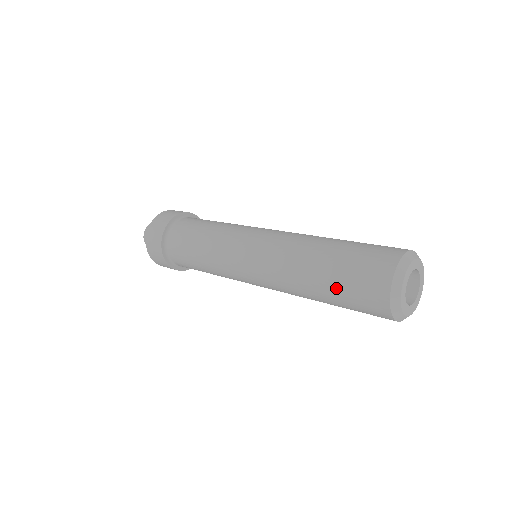
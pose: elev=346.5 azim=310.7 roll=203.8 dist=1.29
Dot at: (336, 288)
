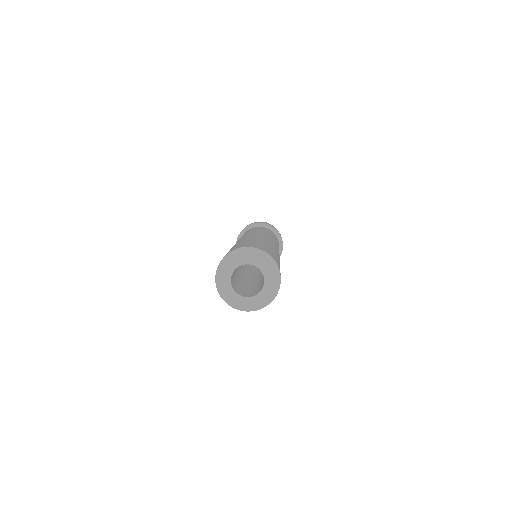
Dot at: occluded
